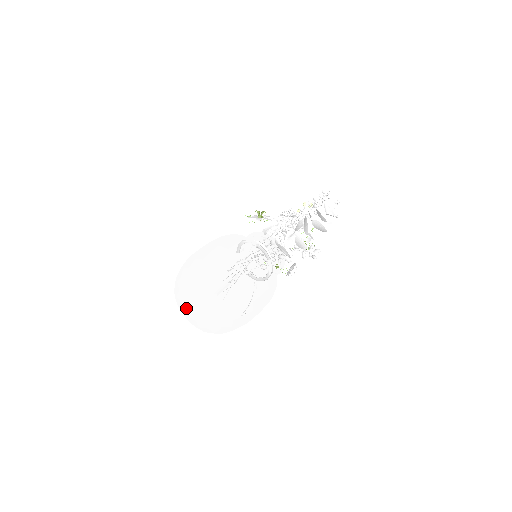
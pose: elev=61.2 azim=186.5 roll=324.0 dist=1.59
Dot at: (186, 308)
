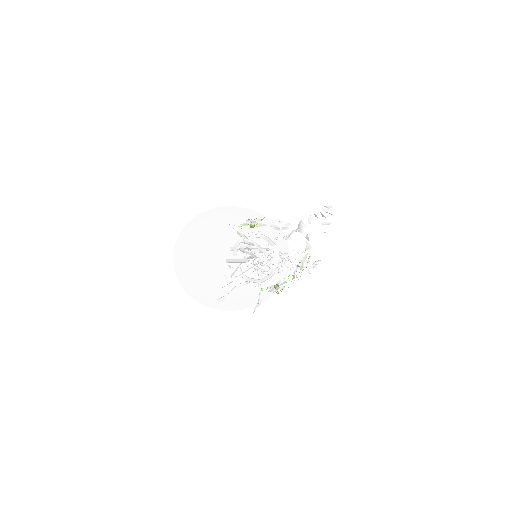
Dot at: (193, 262)
